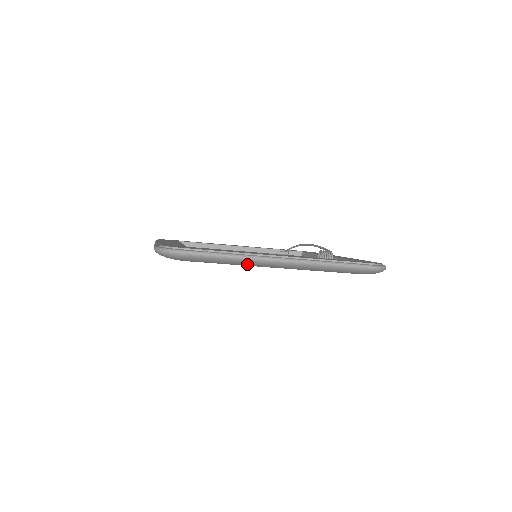
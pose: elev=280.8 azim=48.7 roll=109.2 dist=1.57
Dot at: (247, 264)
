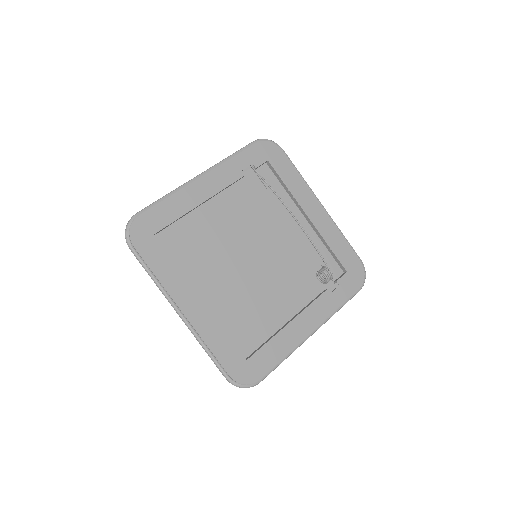
Dot at: occluded
